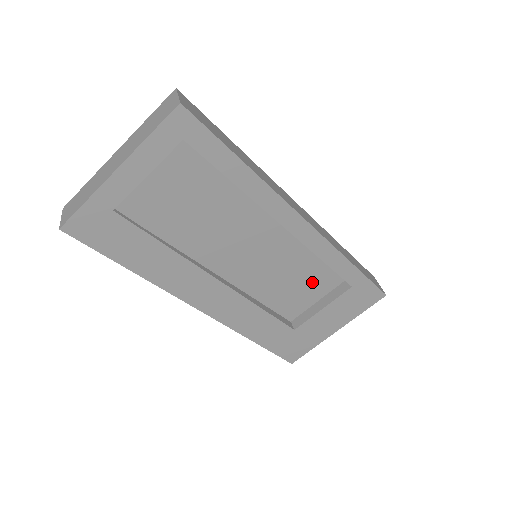
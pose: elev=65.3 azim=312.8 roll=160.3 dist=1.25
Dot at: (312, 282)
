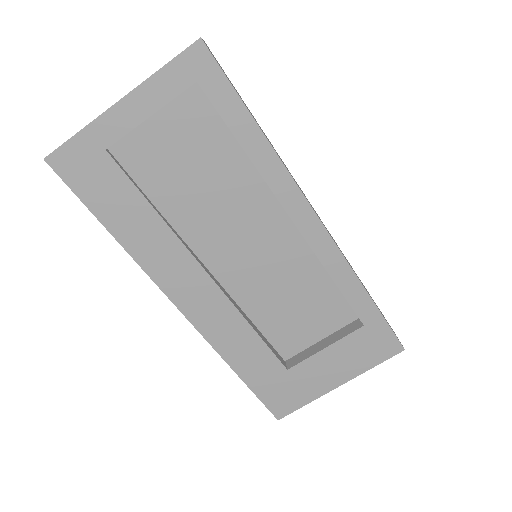
Dot at: (317, 311)
